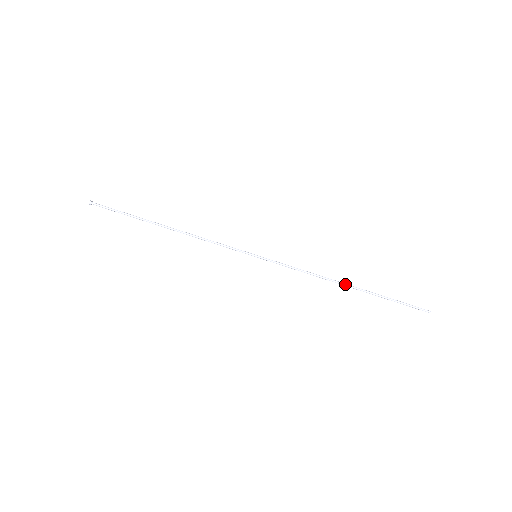
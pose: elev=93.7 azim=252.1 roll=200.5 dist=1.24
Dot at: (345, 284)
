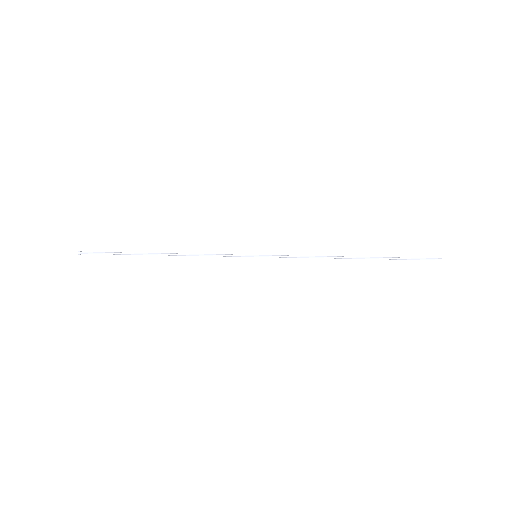
Dot at: (351, 257)
